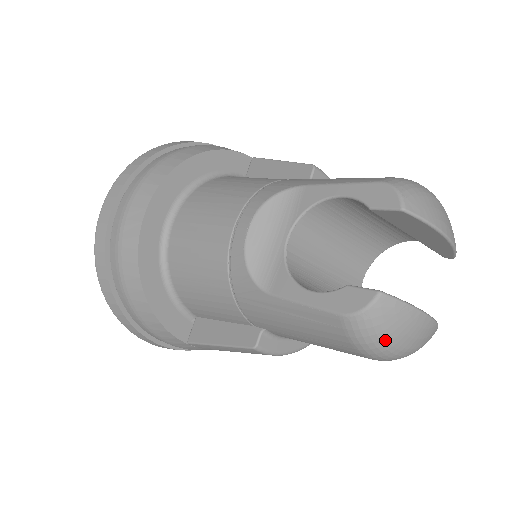
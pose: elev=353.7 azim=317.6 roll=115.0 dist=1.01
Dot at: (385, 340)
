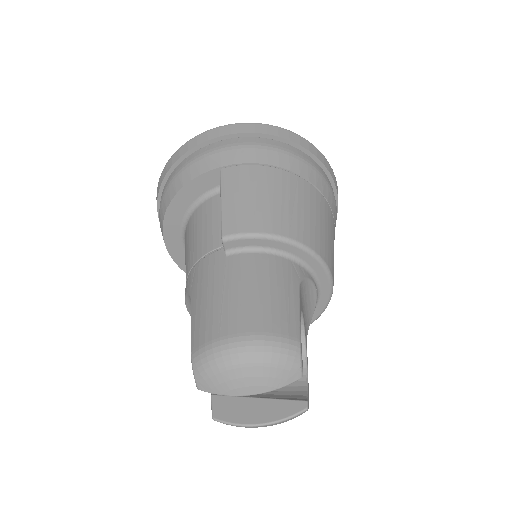
Dot at: occluded
